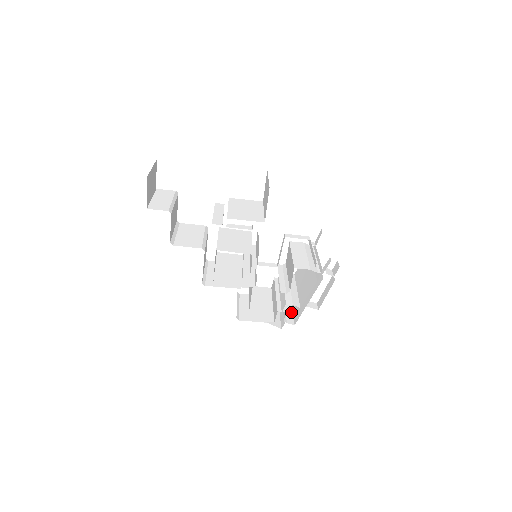
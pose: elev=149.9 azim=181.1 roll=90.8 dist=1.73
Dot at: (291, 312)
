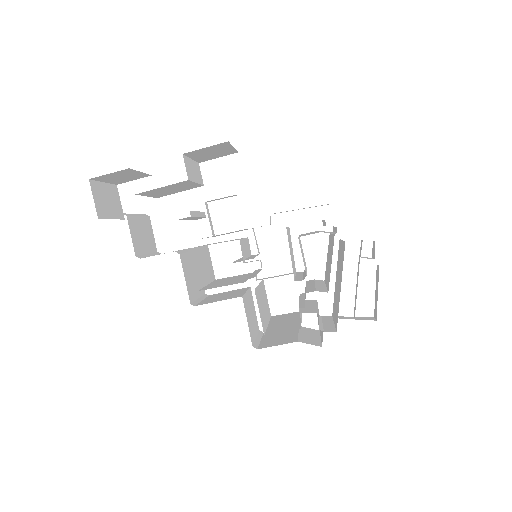
Dot at: (332, 324)
